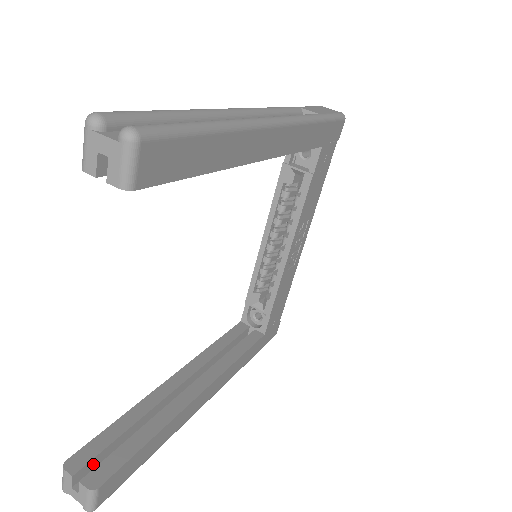
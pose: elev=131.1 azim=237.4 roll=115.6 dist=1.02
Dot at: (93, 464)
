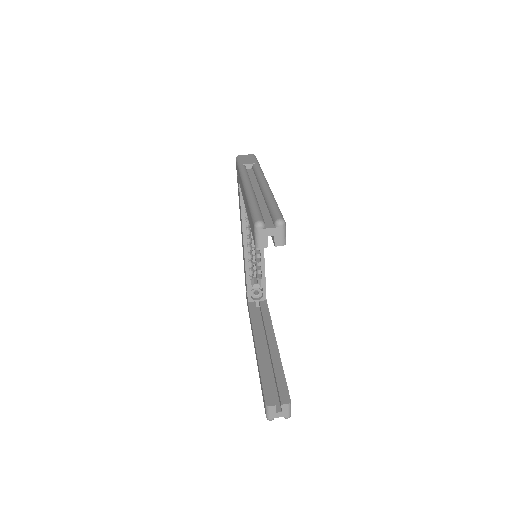
Dot at: occluded
